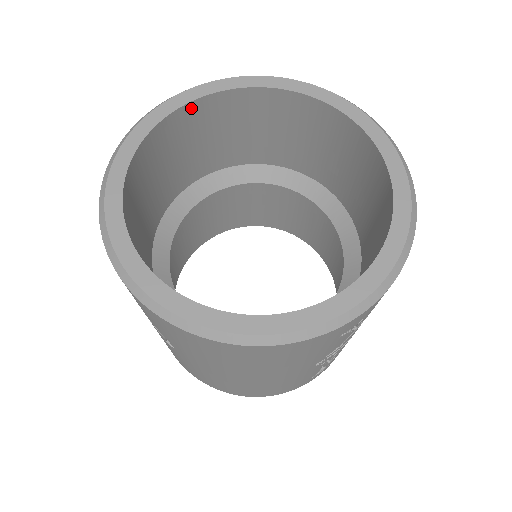
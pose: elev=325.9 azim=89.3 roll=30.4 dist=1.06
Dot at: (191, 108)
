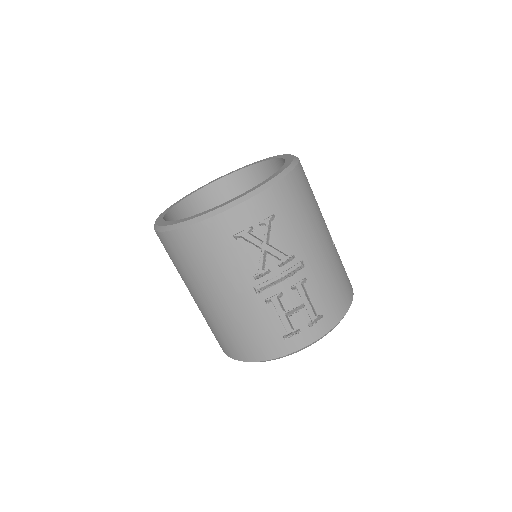
Dot at: (224, 181)
